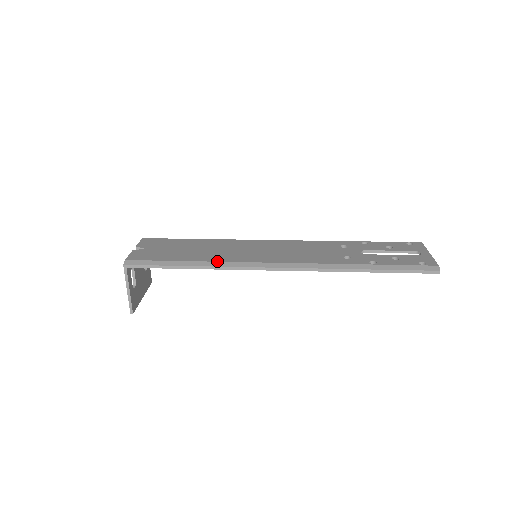
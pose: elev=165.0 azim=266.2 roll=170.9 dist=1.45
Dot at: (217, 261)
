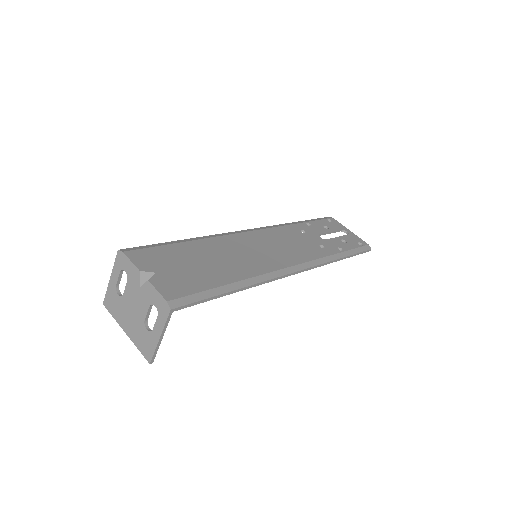
Dot at: (254, 276)
